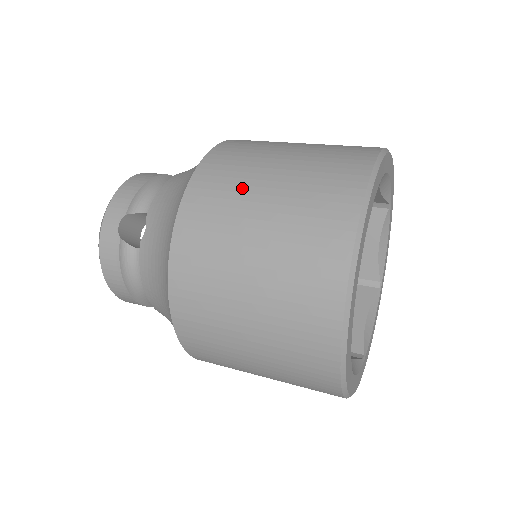
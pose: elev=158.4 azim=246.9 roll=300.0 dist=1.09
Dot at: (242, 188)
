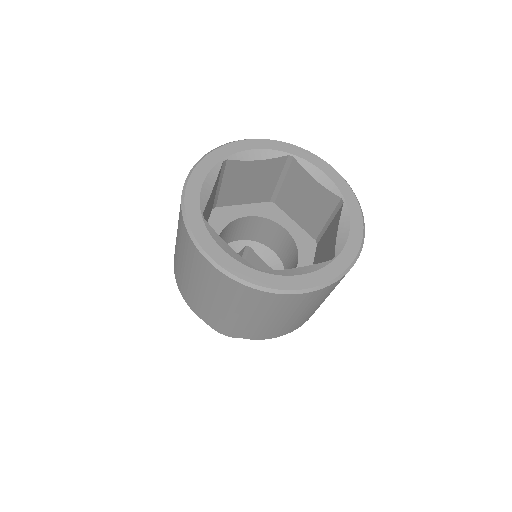
Dot at: occluded
